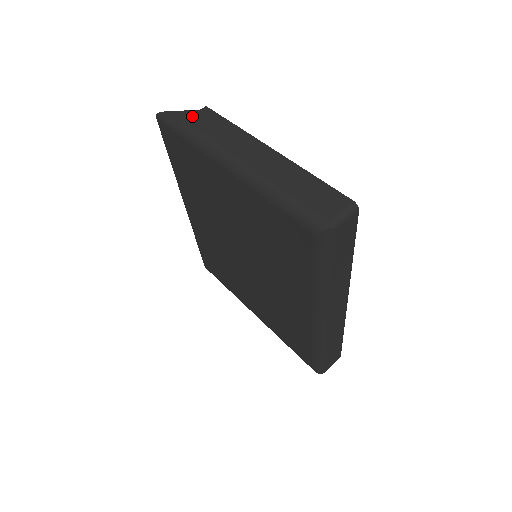
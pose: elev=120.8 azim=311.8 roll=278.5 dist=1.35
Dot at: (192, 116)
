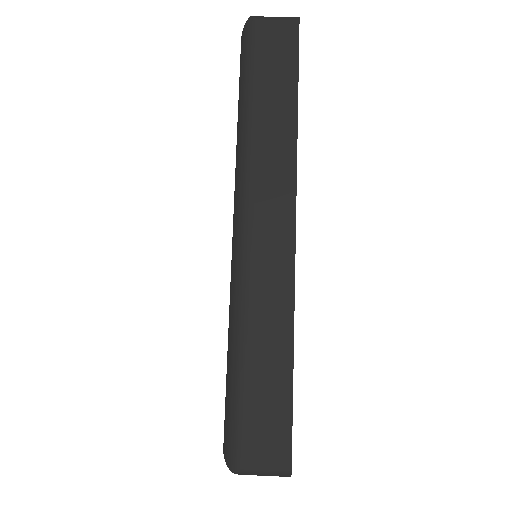
Dot at: occluded
